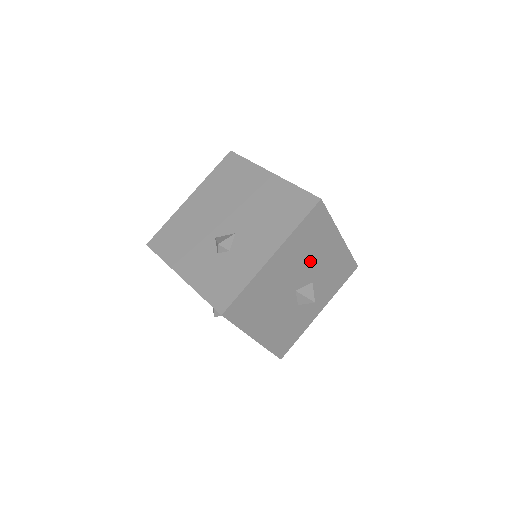
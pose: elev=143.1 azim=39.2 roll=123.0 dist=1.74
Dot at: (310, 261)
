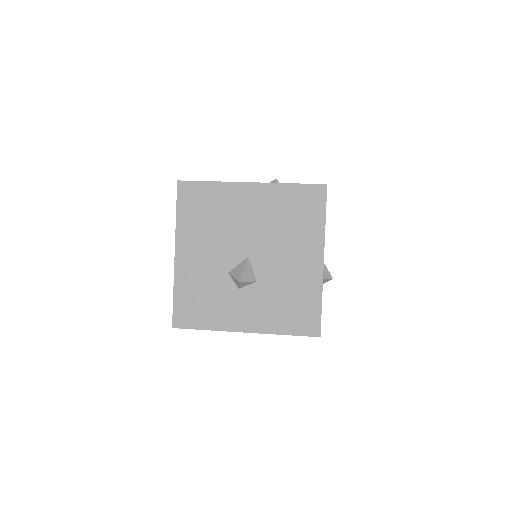
Dot at: occluded
